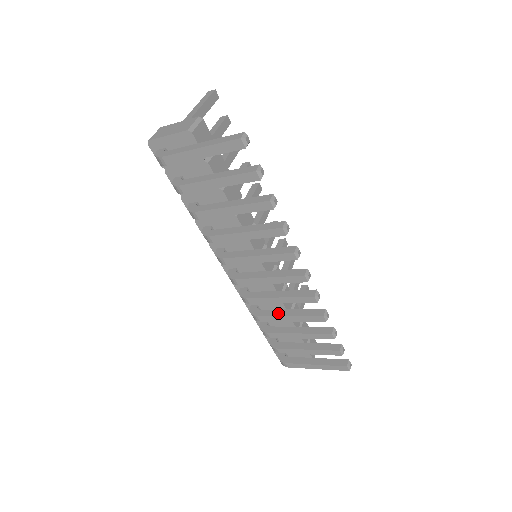
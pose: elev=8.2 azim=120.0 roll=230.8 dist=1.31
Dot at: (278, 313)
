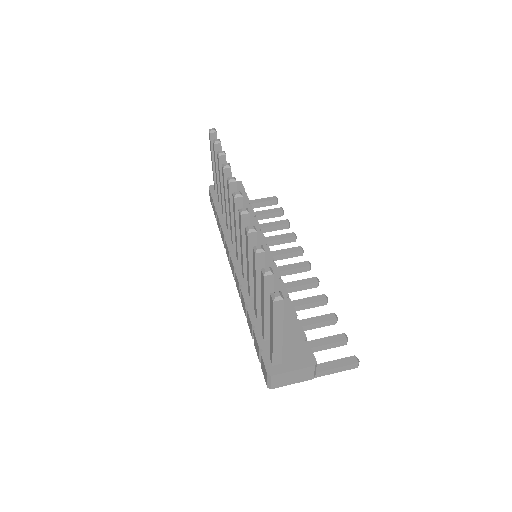
Dot at: occluded
